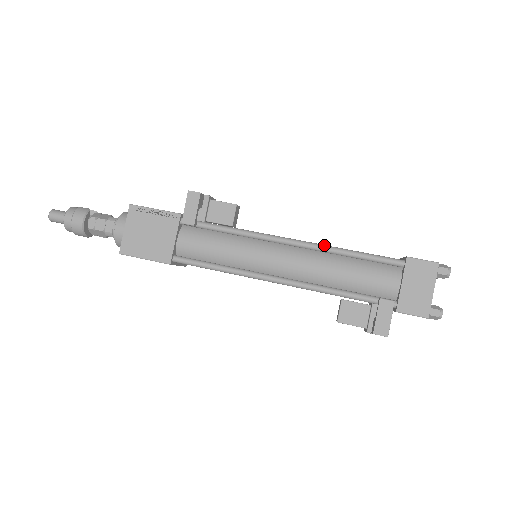
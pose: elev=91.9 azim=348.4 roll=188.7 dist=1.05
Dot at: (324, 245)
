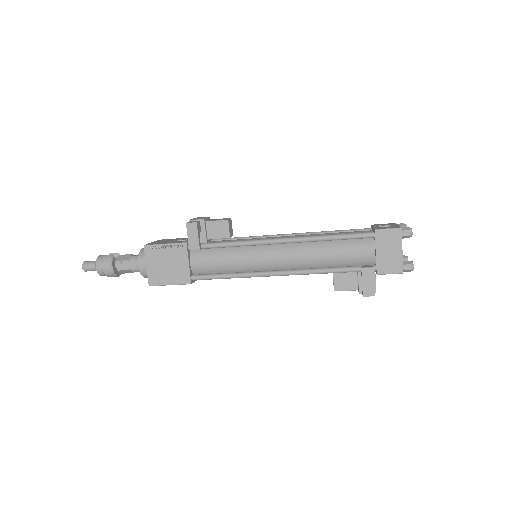
Dot at: (307, 237)
